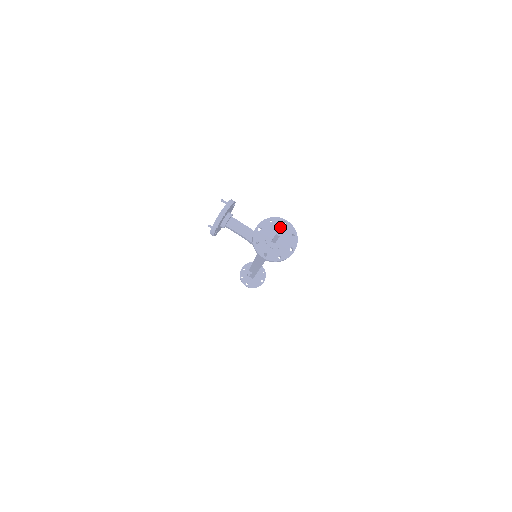
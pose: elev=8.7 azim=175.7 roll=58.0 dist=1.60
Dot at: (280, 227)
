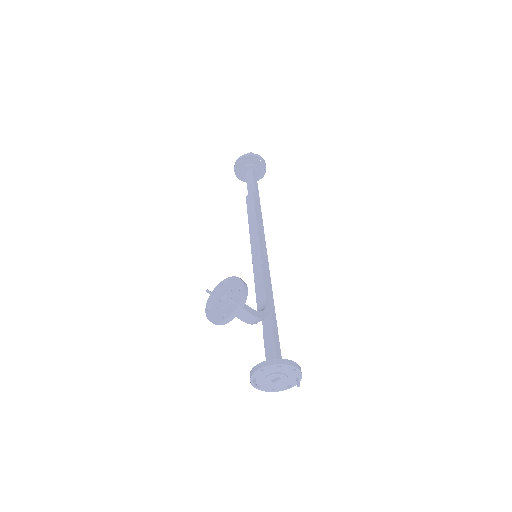
Dot at: (286, 372)
